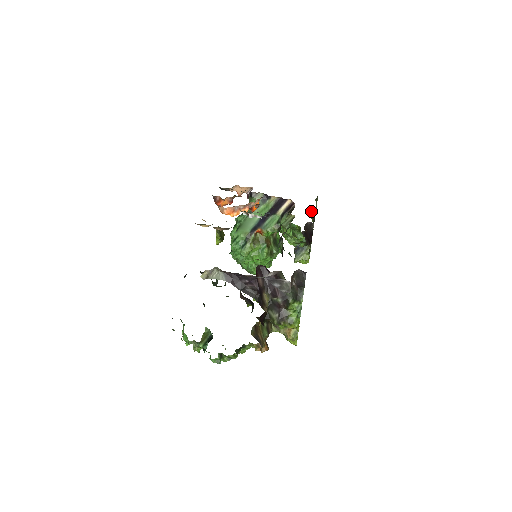
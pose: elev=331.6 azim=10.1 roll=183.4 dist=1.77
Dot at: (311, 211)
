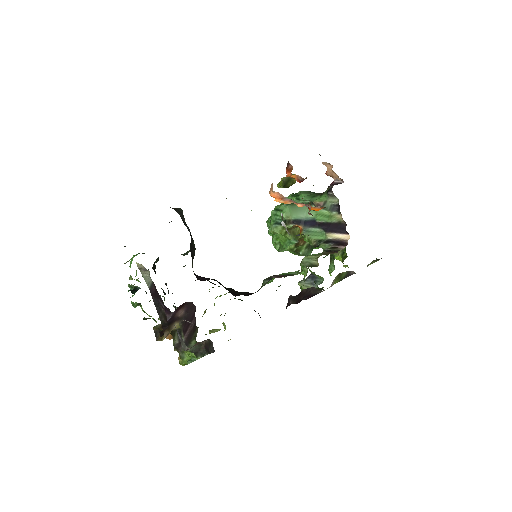
Dot at: (347, 271)
